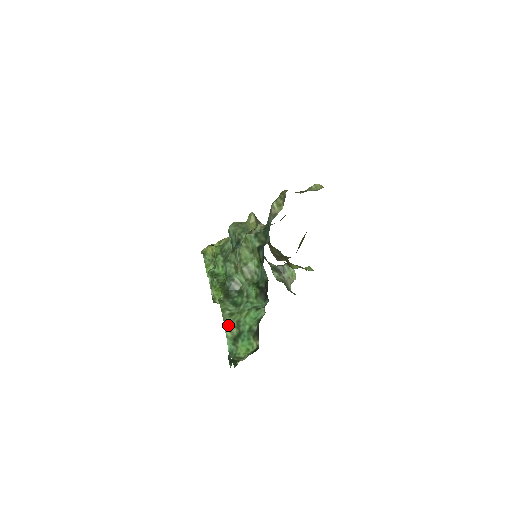
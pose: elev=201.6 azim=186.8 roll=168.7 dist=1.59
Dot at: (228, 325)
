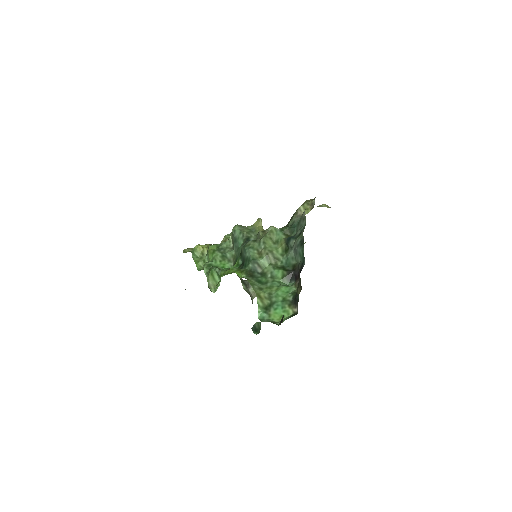
Dot at: (260, 296)
